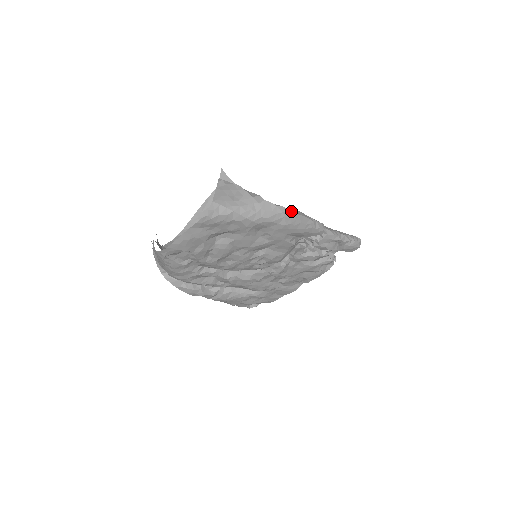
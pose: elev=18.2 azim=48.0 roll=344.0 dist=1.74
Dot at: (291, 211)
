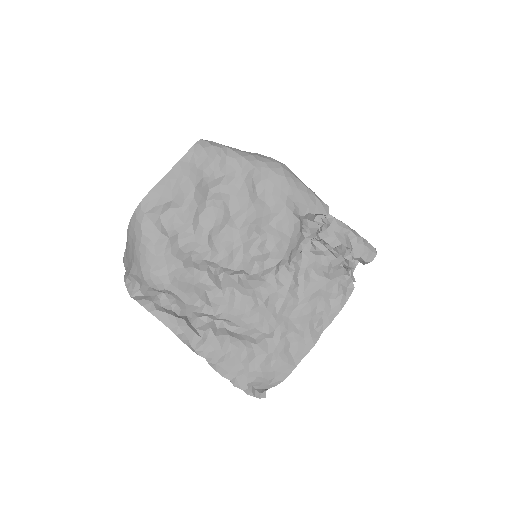
Dot at: (288, 168)
